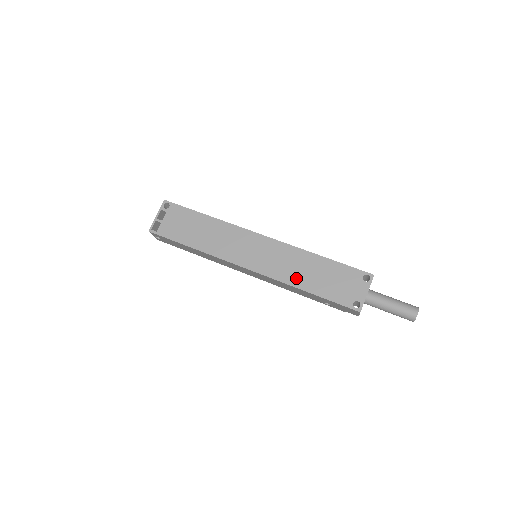
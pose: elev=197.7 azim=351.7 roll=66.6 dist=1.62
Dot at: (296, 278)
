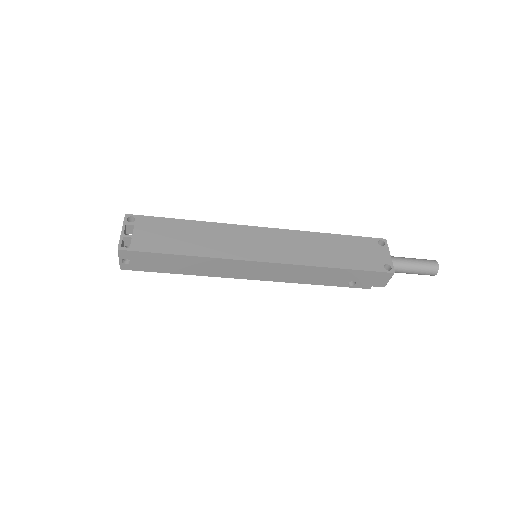
Dot at: (318, 258)
